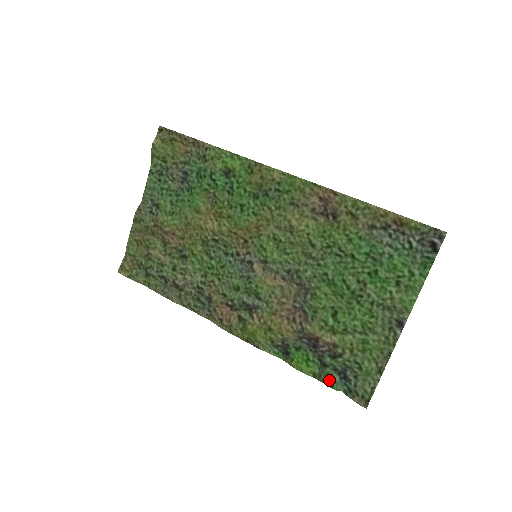
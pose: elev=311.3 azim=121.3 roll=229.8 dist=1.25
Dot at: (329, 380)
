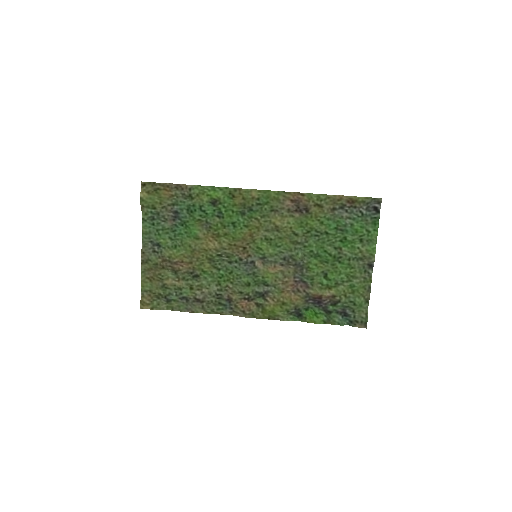
Dot at: (336, 321)
